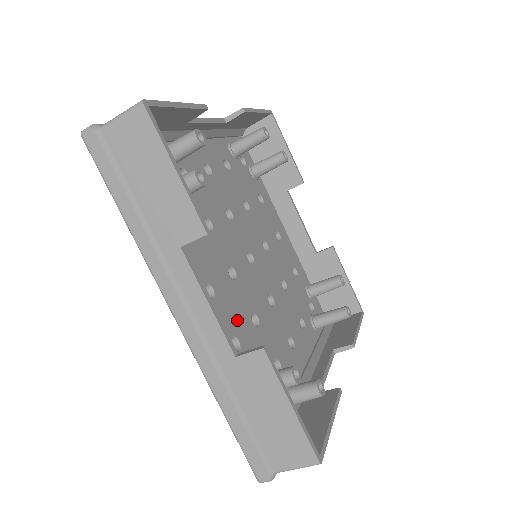
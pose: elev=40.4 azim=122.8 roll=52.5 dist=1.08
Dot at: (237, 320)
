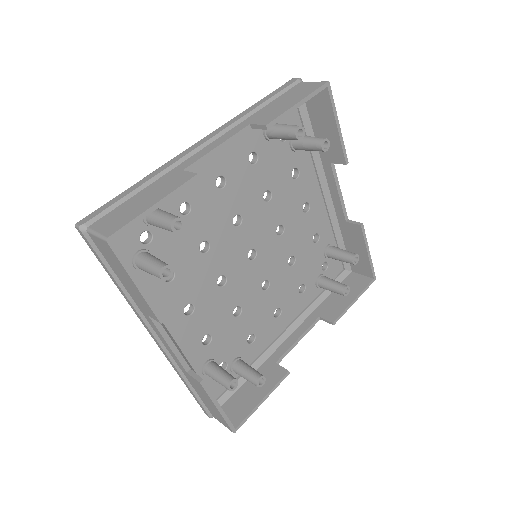
Dot at: (215, 320)
